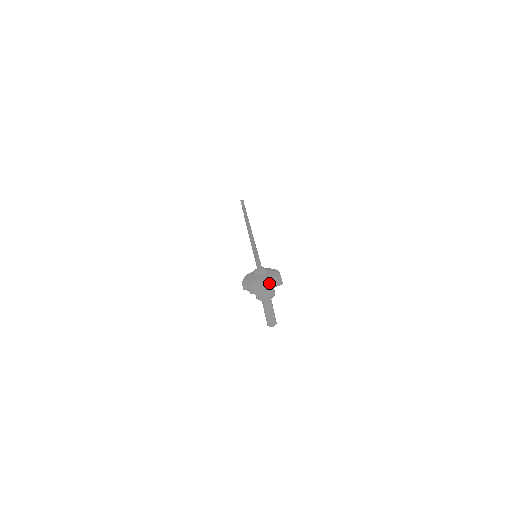
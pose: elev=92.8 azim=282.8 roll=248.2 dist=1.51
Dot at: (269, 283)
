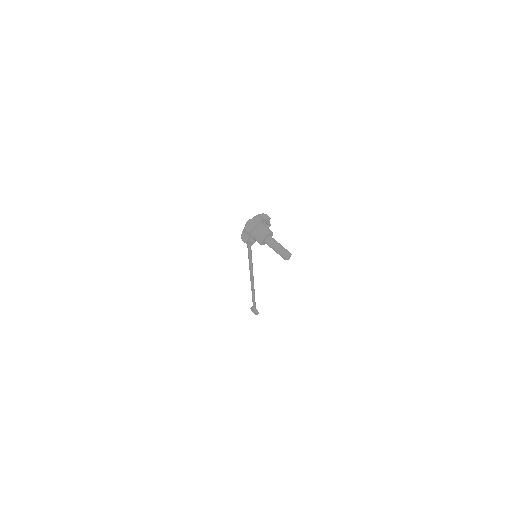
Dot at: (257, 216)
